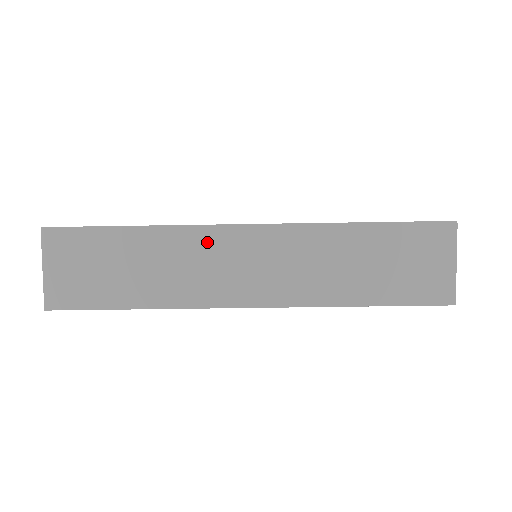
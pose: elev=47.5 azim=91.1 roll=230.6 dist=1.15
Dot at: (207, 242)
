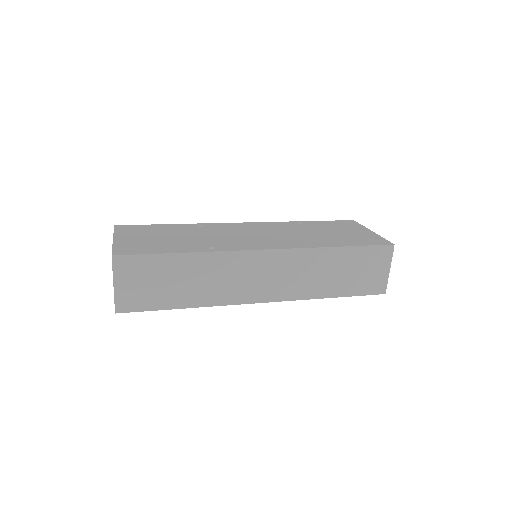
Dot at: (237, 262)
